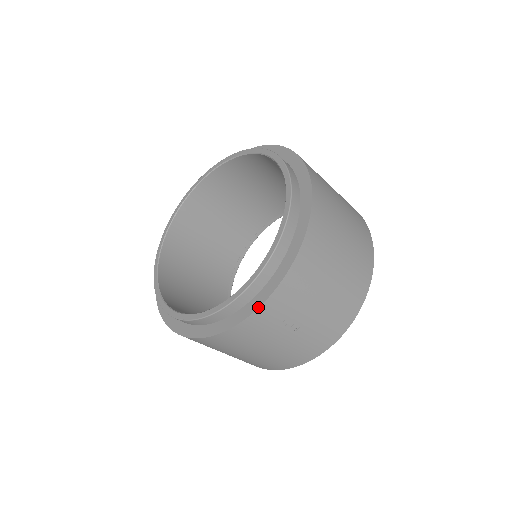
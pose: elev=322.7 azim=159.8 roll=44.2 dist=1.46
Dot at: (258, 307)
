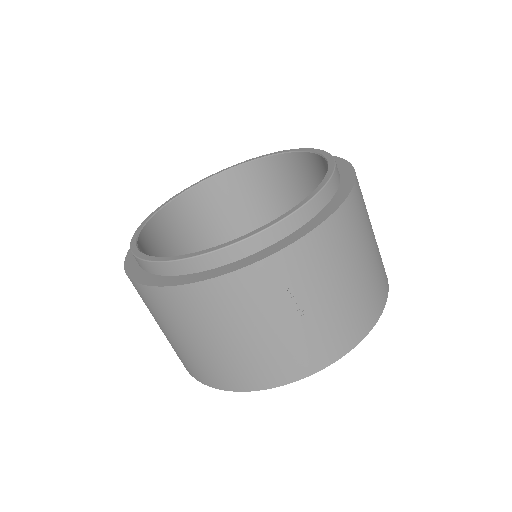
Dot at: (273, 253)
